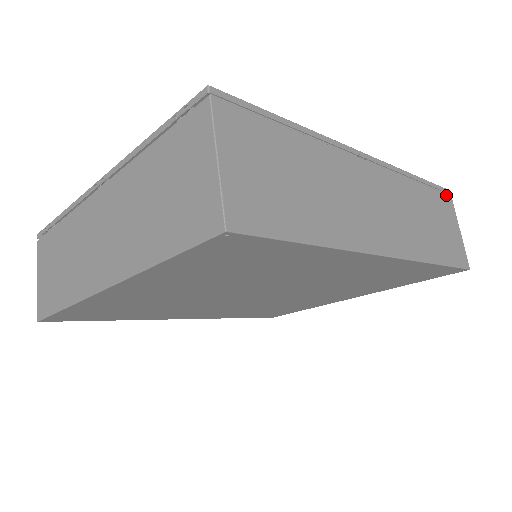
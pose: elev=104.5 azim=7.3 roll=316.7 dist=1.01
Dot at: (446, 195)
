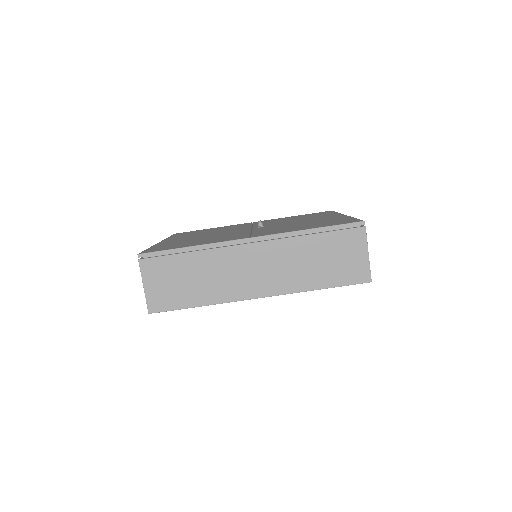
Dot at: (356, 229)
